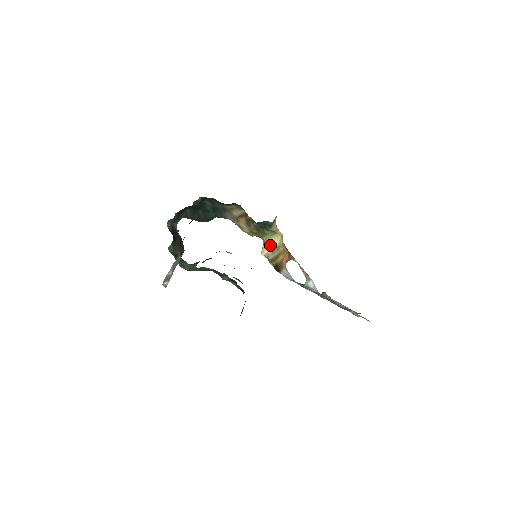
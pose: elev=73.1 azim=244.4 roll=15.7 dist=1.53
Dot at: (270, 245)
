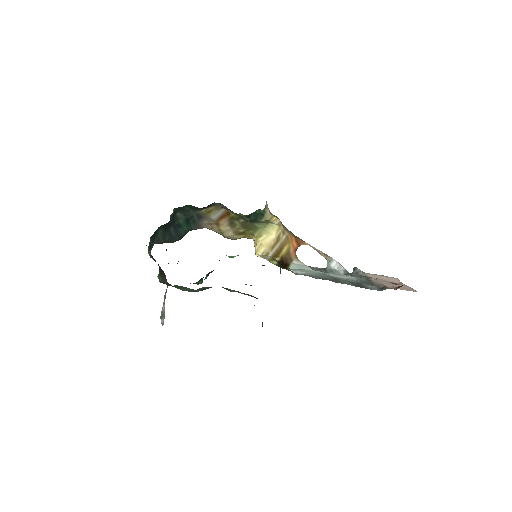
Dot at: (266, 240)
